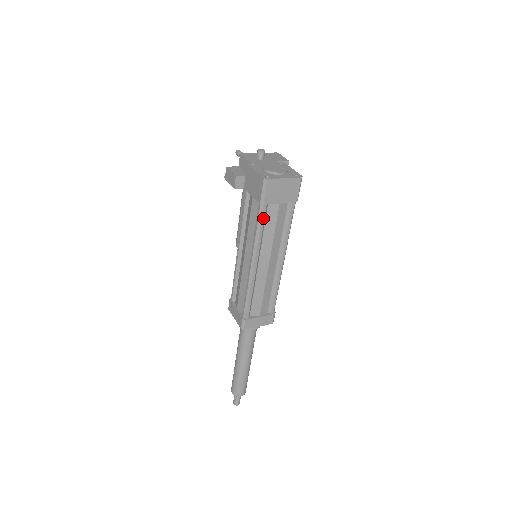
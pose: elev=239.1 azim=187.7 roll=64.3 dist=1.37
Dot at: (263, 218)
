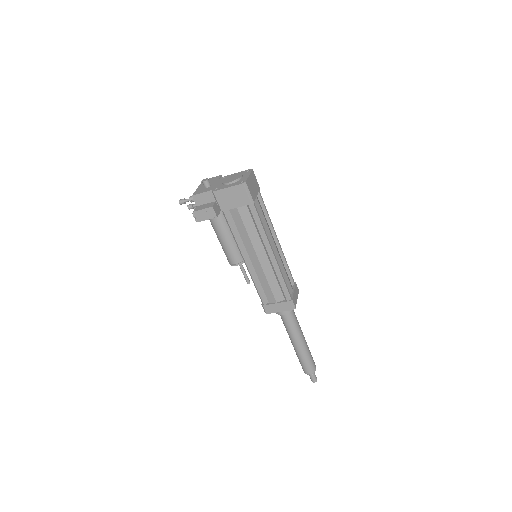
Dot at: (258, 213)
